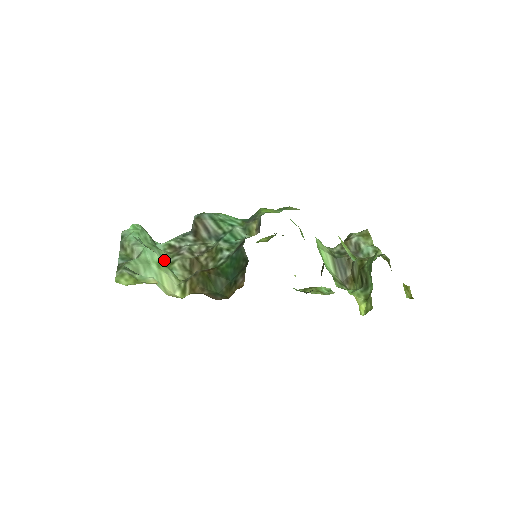
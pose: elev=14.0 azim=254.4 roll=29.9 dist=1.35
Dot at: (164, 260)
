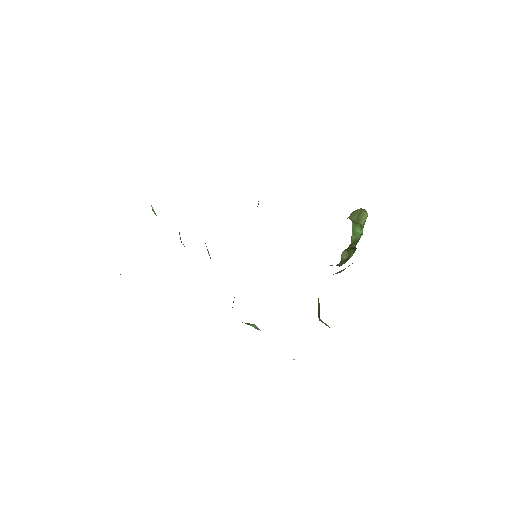
Dot at: occluded
